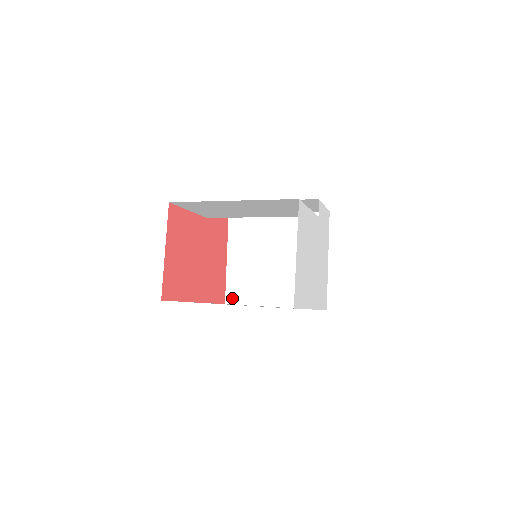
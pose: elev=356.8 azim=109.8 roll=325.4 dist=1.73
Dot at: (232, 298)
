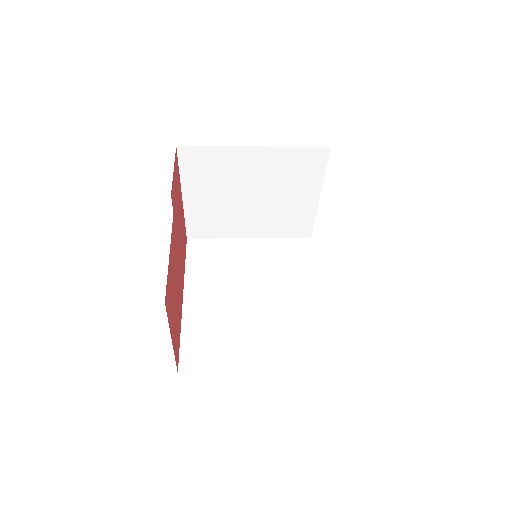
Dot at: (196, 234)
